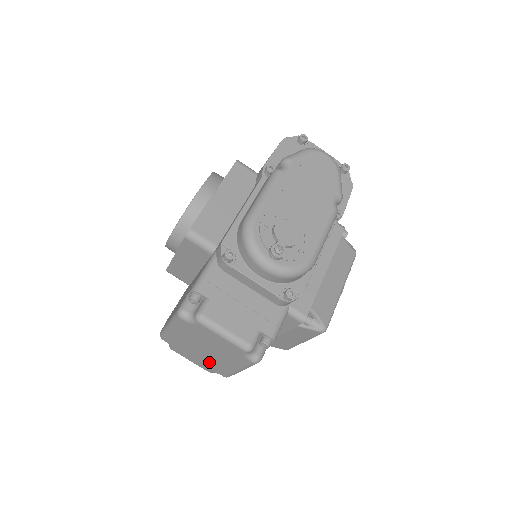
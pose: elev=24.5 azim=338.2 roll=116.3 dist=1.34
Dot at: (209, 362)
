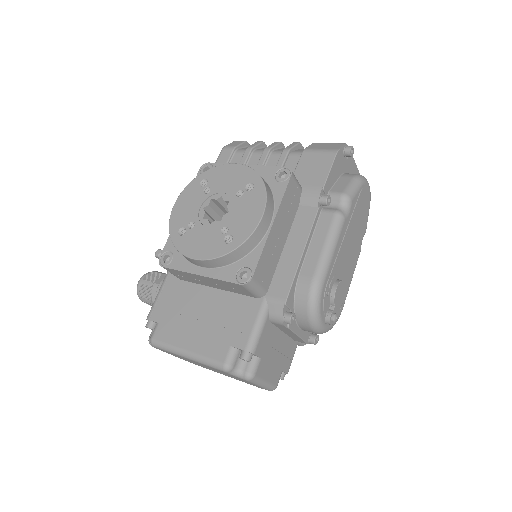
Dot at: (197, 364)
